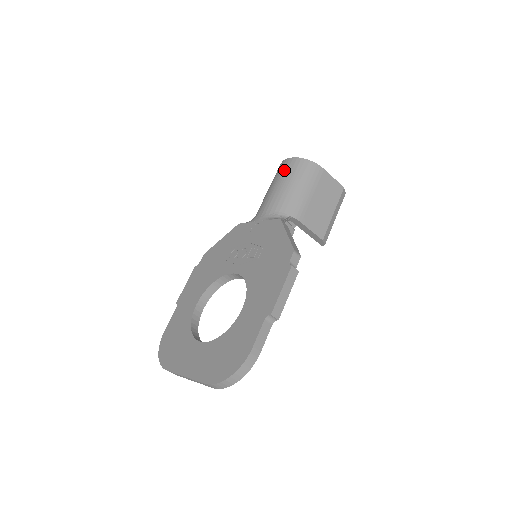
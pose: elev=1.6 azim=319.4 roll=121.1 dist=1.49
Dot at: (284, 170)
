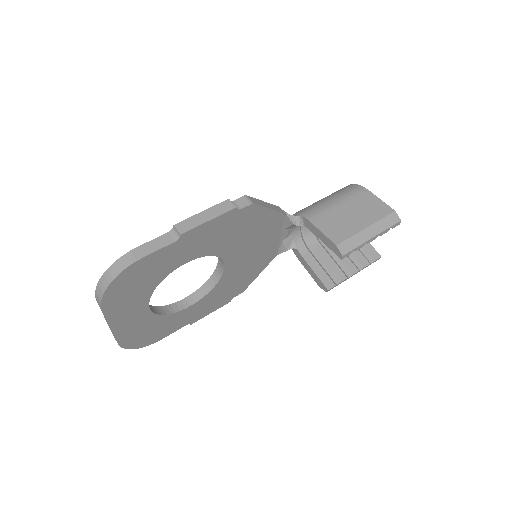
Dot at: occluded
